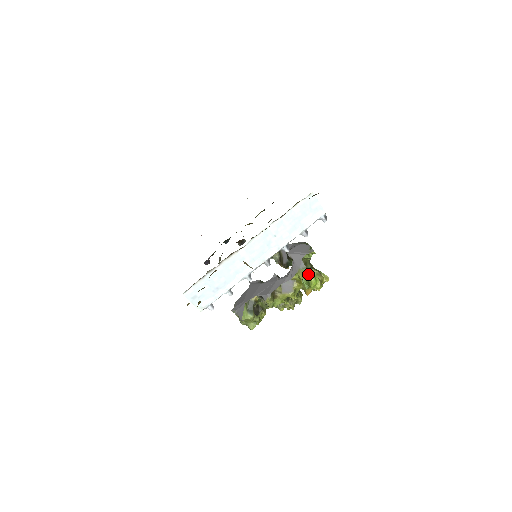
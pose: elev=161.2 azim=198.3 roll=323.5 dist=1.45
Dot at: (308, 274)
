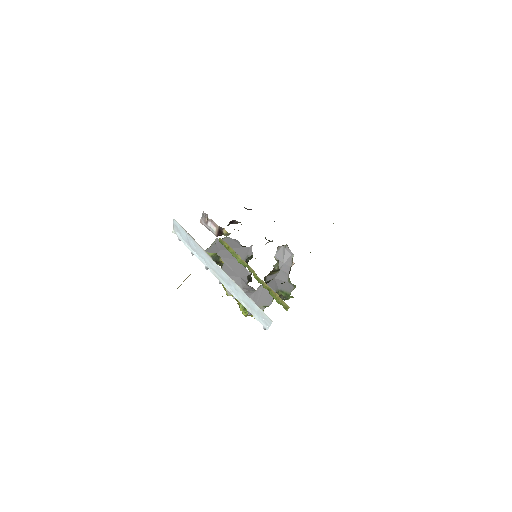
Dot at: (241, 308)
